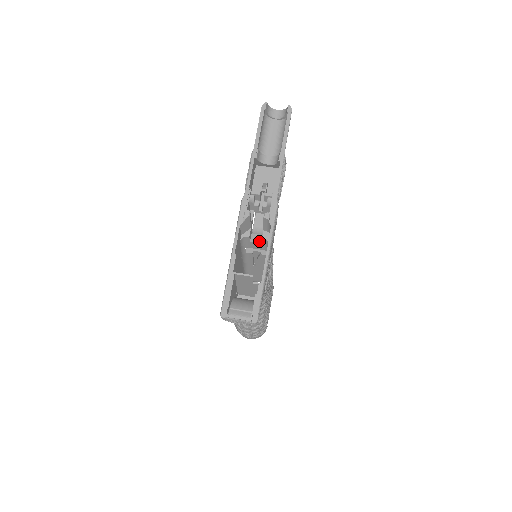
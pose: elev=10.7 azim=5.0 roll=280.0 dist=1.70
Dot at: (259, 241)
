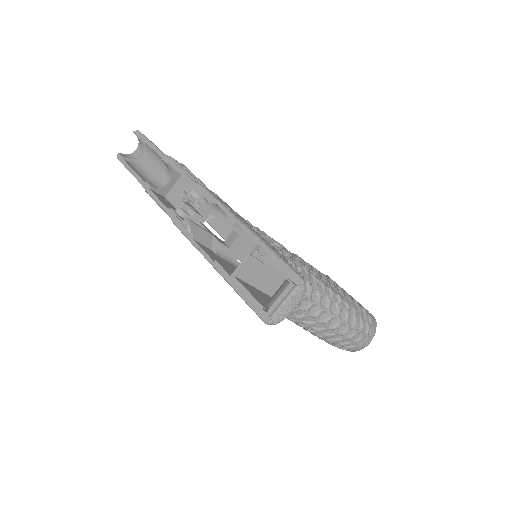
Dot at: (235, 237)
